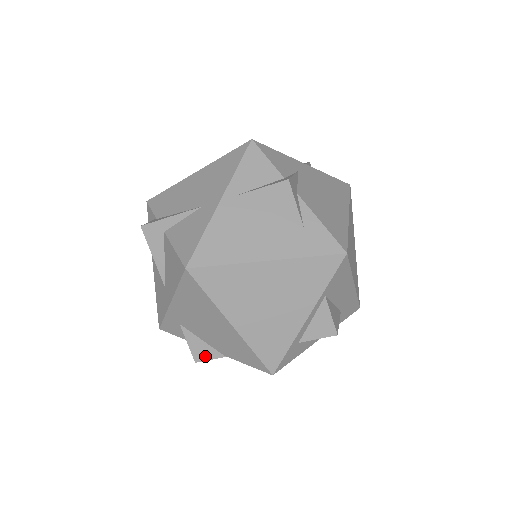
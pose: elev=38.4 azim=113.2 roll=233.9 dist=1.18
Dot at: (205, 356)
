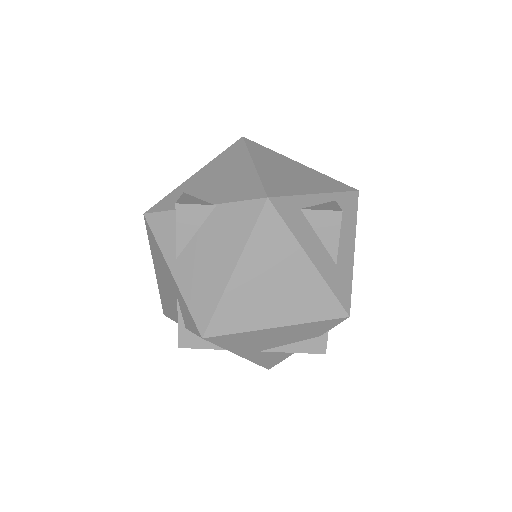
Dot at: (191, 203)
